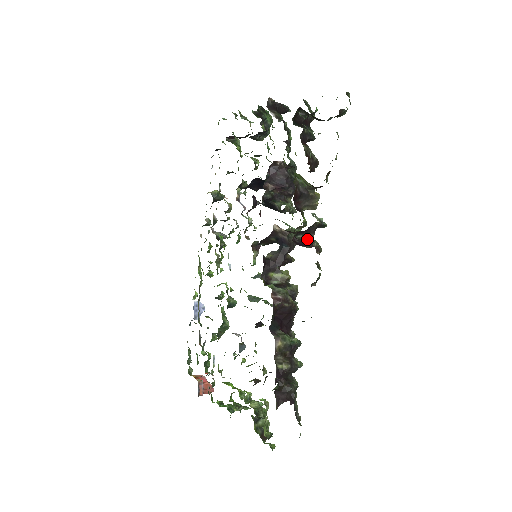
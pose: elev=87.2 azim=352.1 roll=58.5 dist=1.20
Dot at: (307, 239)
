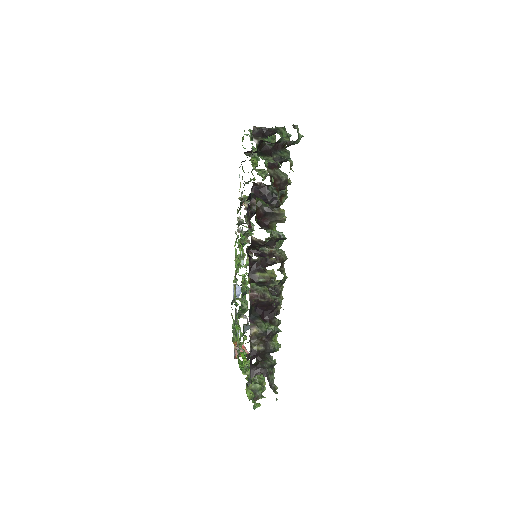
Dot at: (269, 250)
